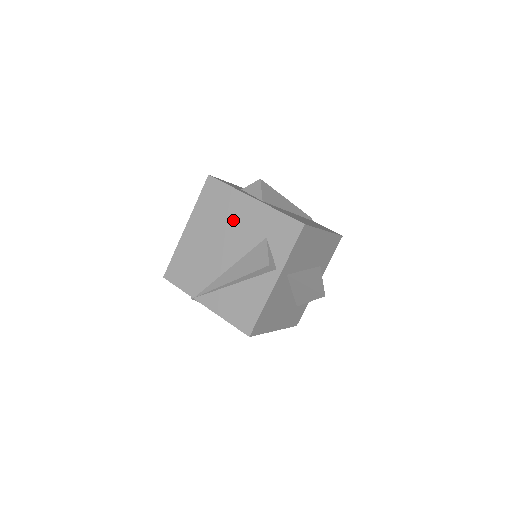
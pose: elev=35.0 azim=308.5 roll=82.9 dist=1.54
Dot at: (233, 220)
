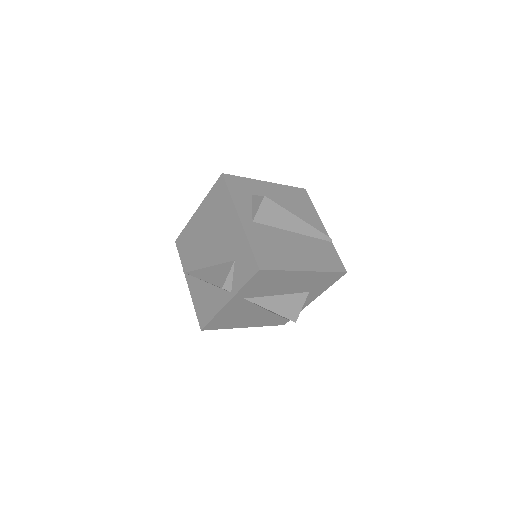
Dot at: (222, 227)
